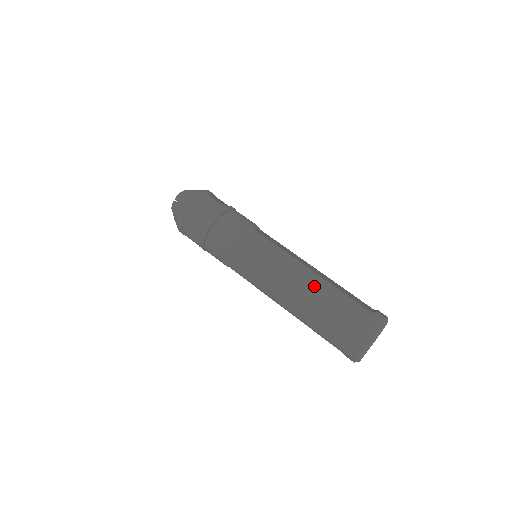
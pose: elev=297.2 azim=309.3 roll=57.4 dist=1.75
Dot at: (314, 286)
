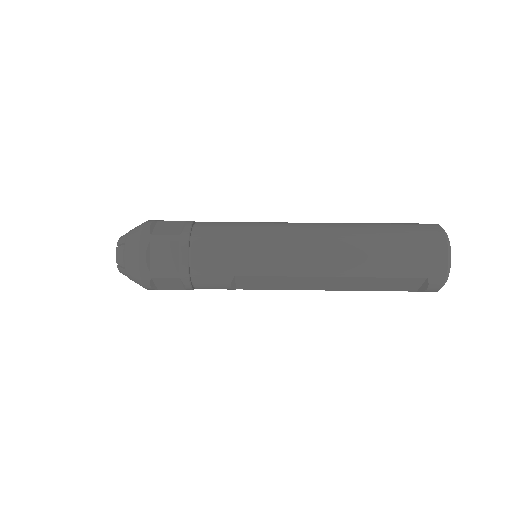
Dot at: (349, 227)
